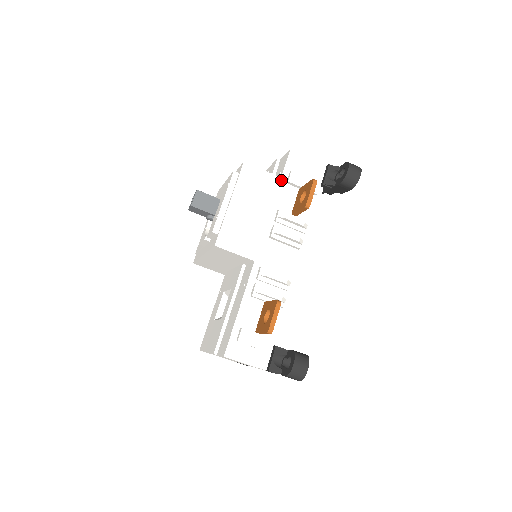
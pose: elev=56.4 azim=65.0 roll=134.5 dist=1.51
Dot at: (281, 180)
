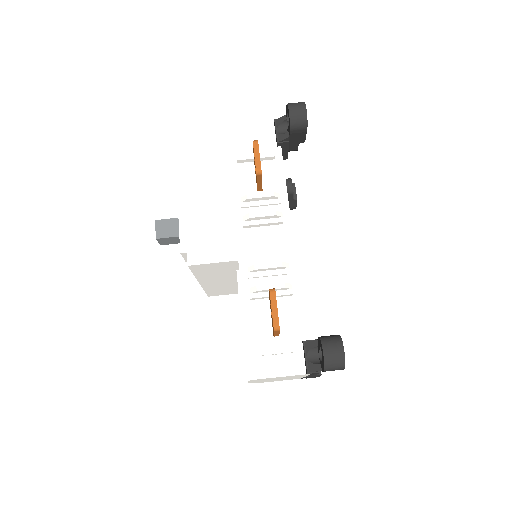
Dot at: (230, 163)
